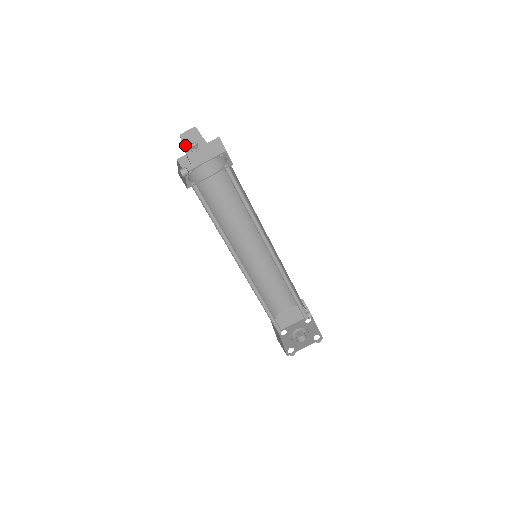
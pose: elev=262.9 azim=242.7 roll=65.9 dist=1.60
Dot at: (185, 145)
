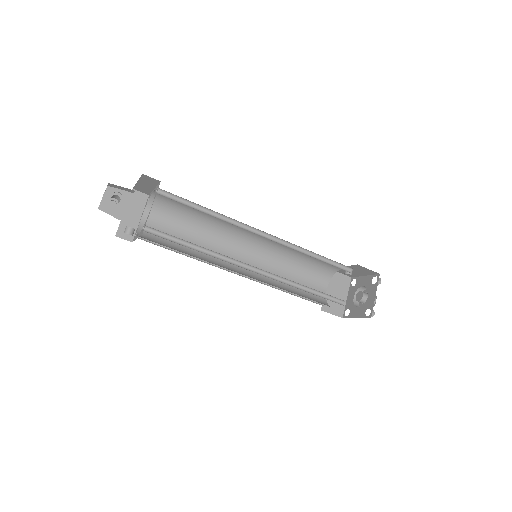
Dot at: (108, 205)
